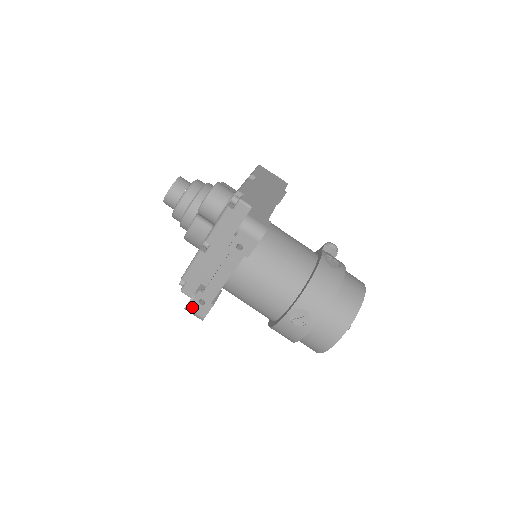
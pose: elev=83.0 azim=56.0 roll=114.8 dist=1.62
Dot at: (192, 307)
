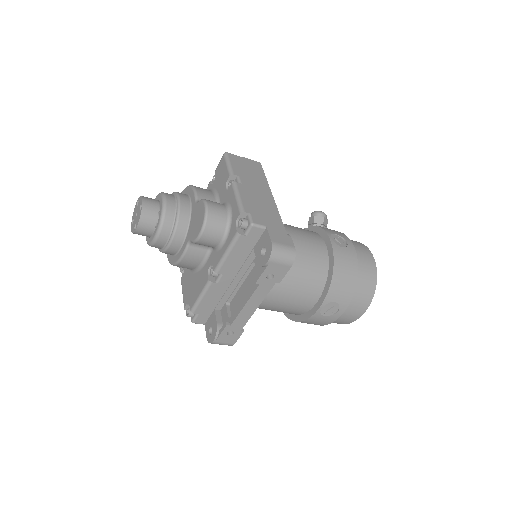
Dot at: (220, 340)
